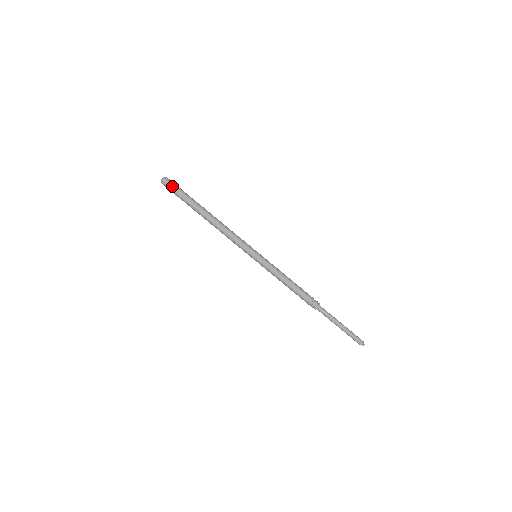
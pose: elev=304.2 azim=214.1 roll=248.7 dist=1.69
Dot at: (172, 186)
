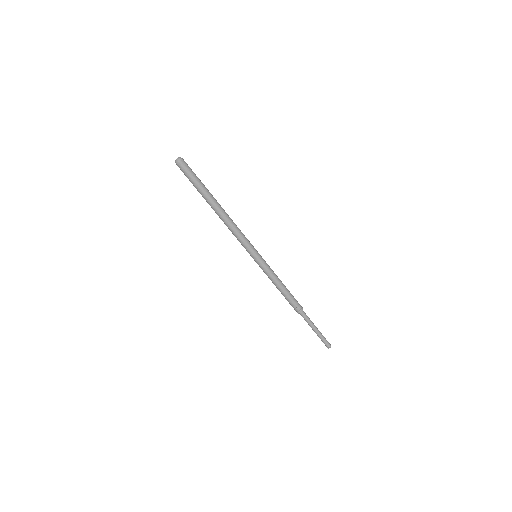
Dot at: occluded
